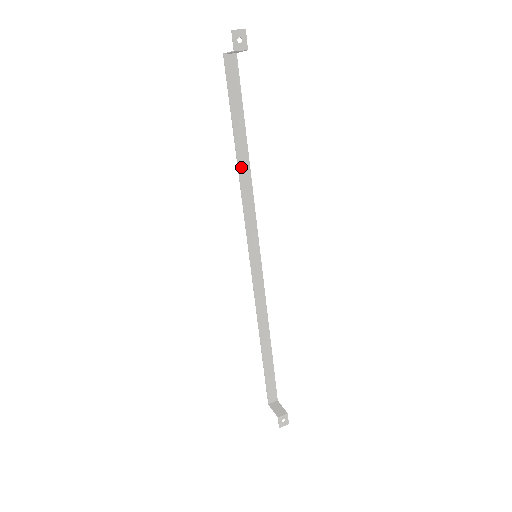
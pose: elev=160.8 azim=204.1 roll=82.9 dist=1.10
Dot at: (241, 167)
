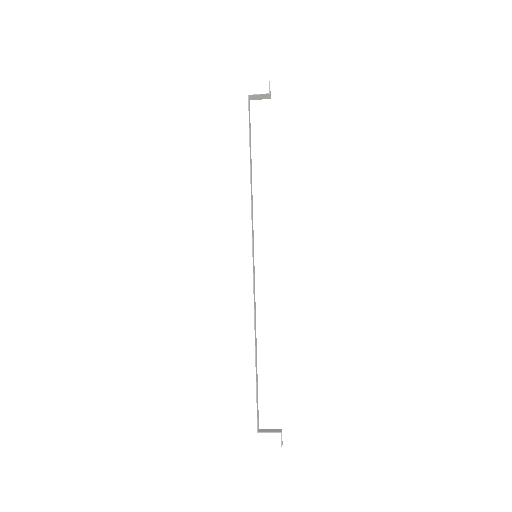
Dot at: (251, 177)
